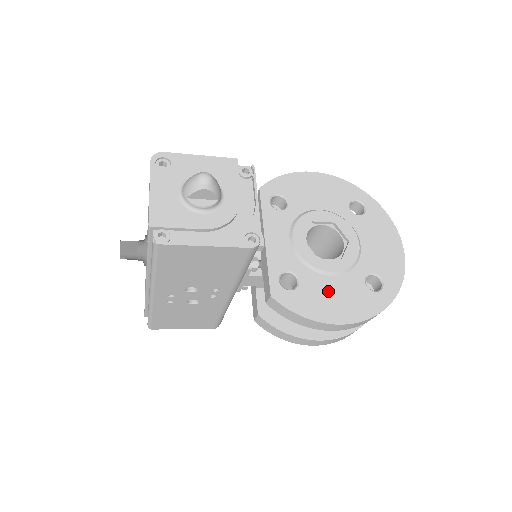
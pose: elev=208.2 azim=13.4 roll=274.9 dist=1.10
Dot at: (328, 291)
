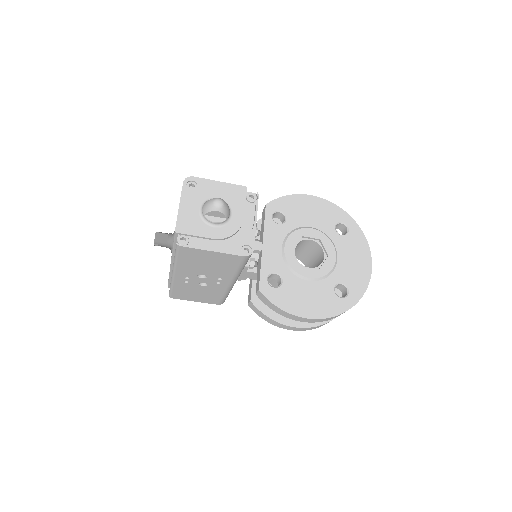
Dot at: (303, 292)
